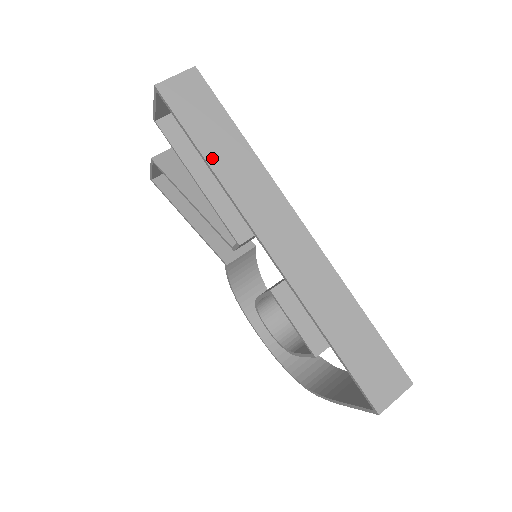
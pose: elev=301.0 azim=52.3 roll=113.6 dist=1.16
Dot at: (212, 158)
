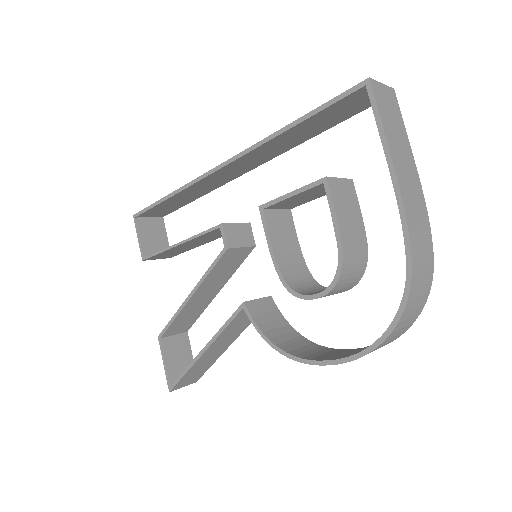
Dot at: occluded
